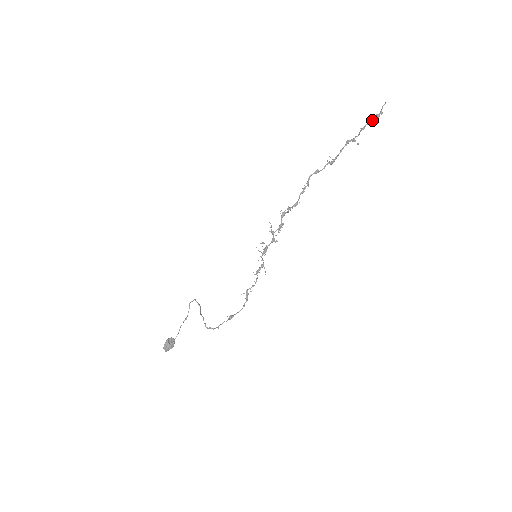
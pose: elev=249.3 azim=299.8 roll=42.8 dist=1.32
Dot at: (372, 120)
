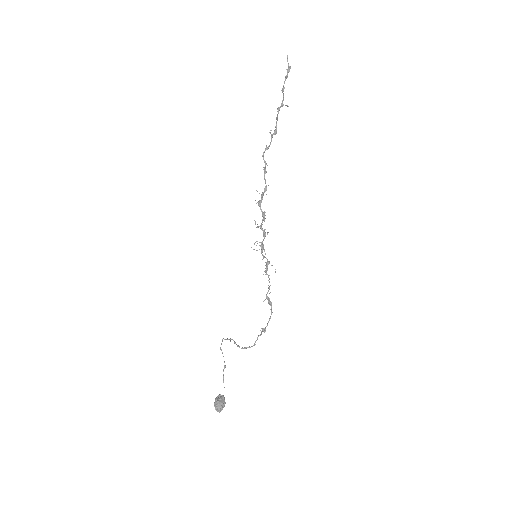
Dot at: (286, 76)
